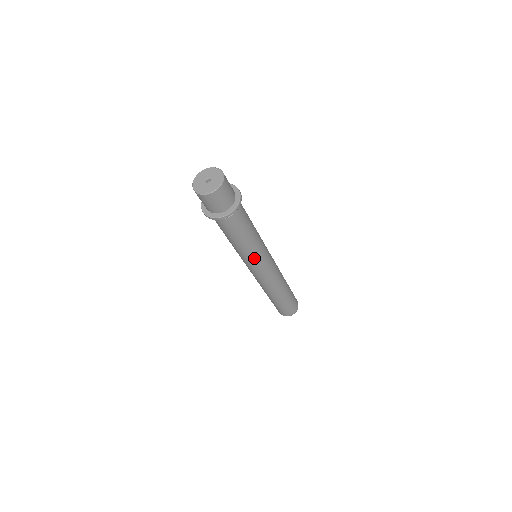
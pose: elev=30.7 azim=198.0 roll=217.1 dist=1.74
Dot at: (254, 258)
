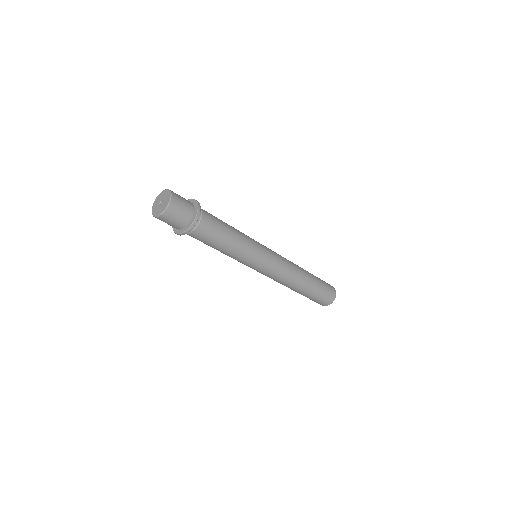
Dot at: (254, 249)
